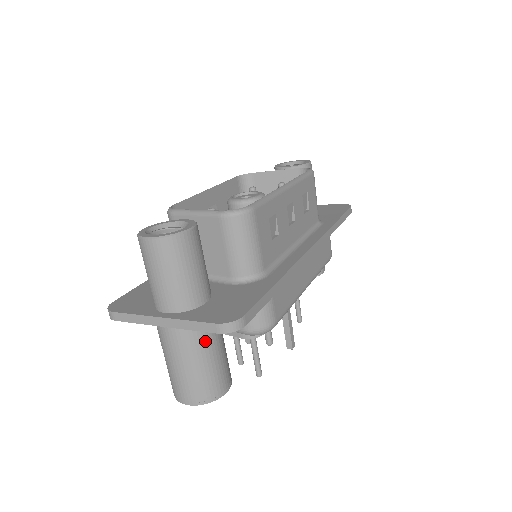
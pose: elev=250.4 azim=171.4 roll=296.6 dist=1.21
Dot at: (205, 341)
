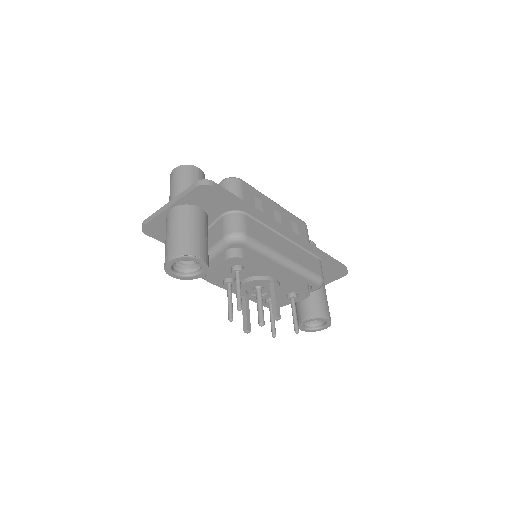
Dot at: (192, 218)
